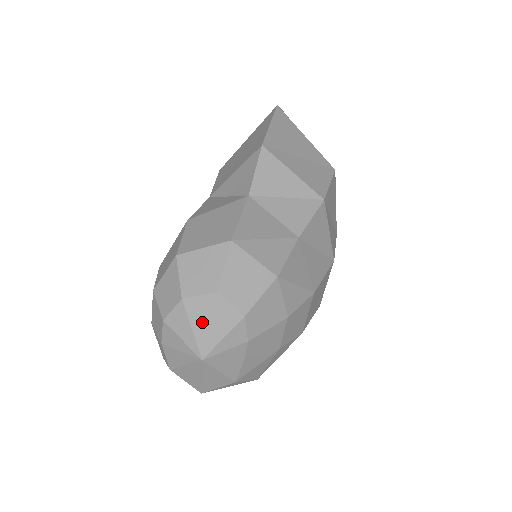
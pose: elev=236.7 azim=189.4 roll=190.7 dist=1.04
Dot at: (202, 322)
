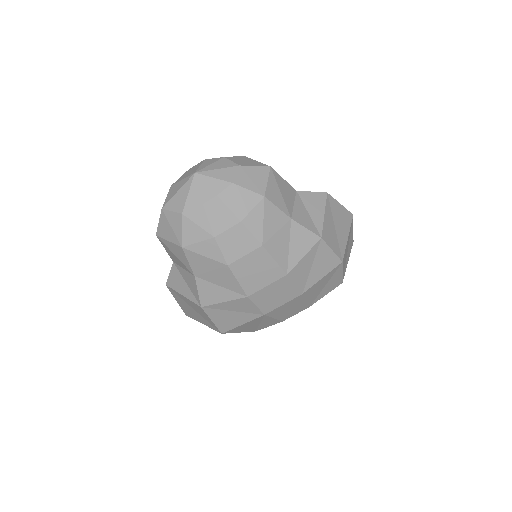
Dot at: (217, 166)
